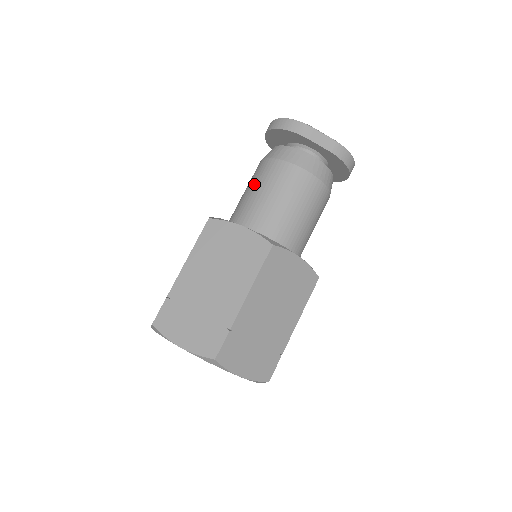
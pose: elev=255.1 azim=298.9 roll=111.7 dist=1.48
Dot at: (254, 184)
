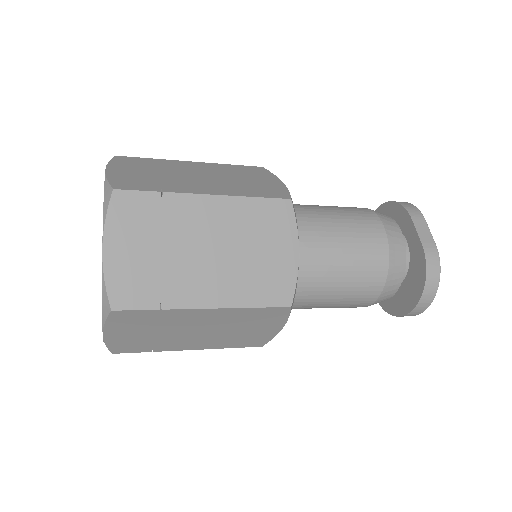
Dot at: occluded
